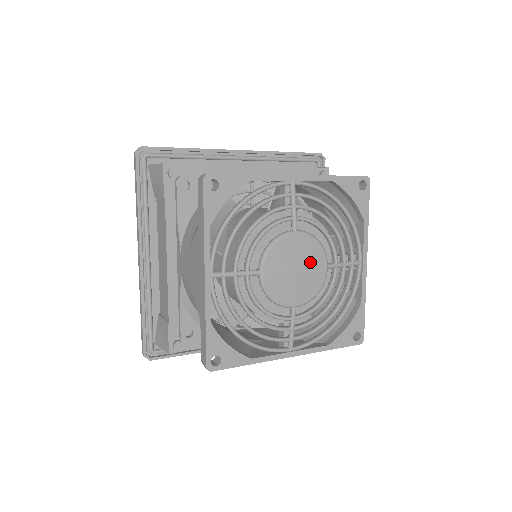
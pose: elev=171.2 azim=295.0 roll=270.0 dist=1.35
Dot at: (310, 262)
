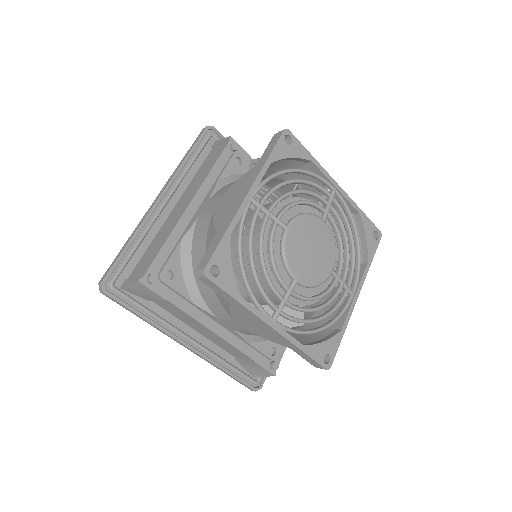
Dot at: (314, 234)
